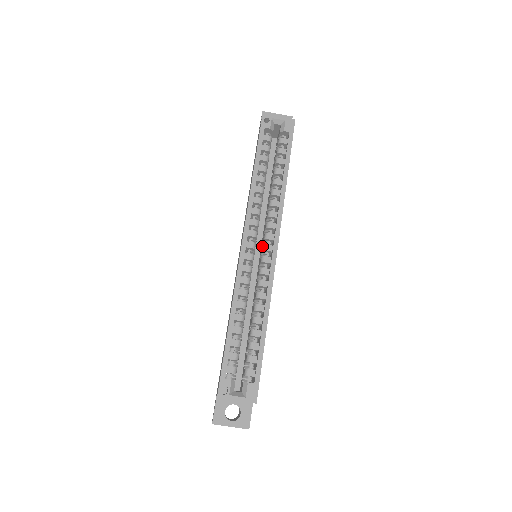
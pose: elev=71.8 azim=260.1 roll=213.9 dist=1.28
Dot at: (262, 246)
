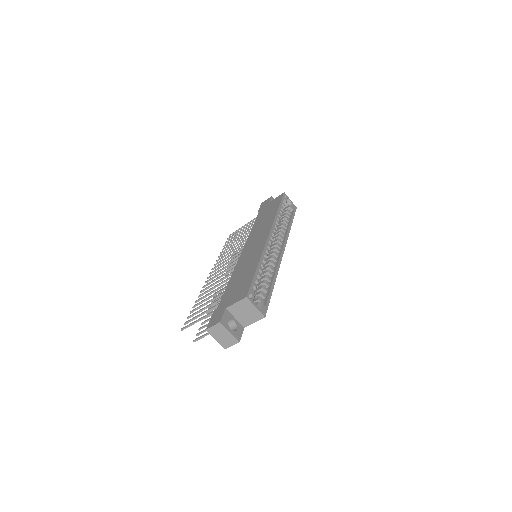
Dot at: (271, 248)
